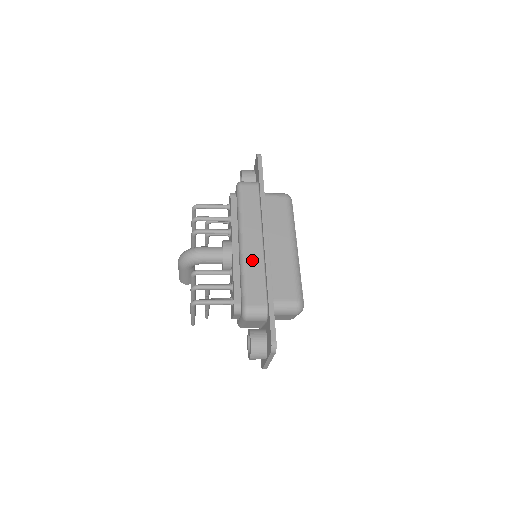
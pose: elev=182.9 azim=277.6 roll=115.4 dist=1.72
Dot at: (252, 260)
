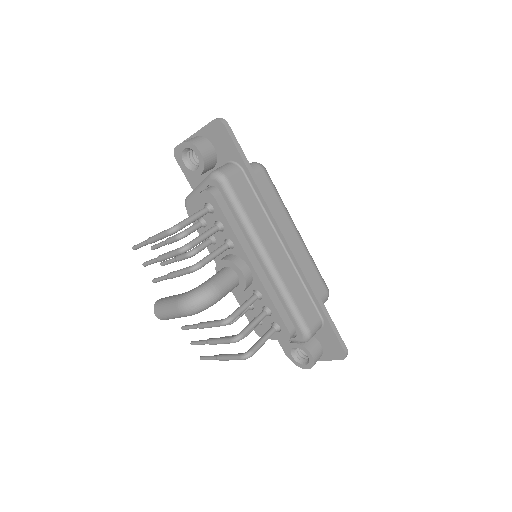
Dot at: (288, 277)
